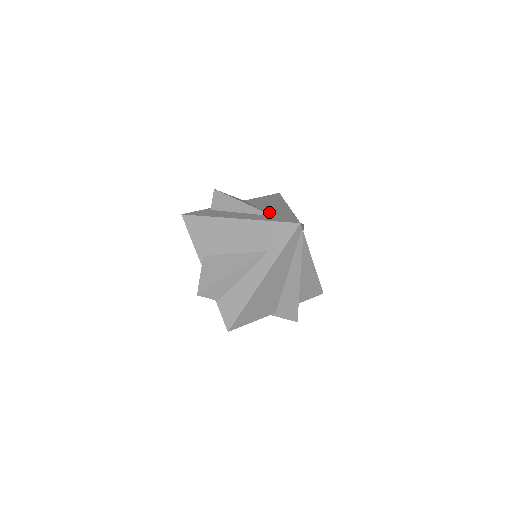
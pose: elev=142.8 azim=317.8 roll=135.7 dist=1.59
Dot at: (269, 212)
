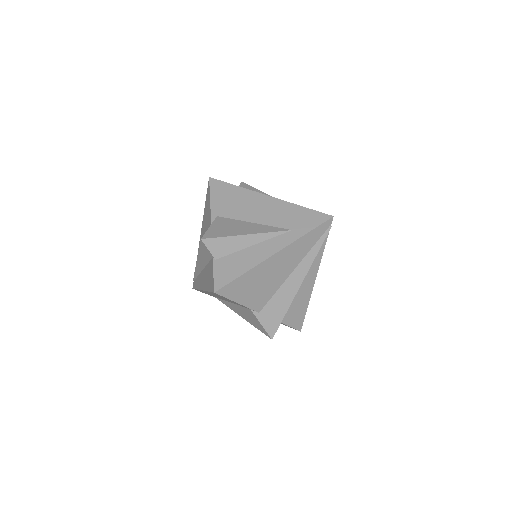
Dot at: occluded
